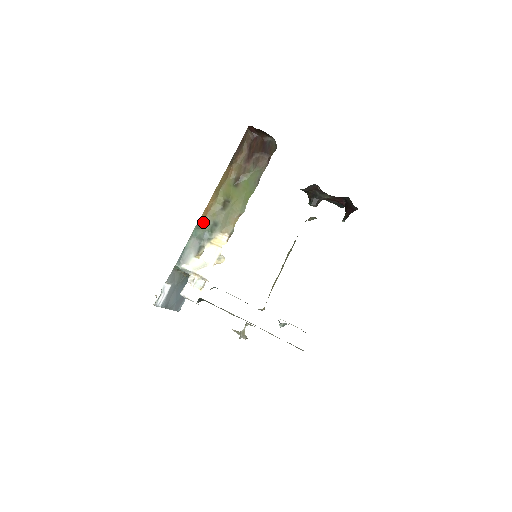
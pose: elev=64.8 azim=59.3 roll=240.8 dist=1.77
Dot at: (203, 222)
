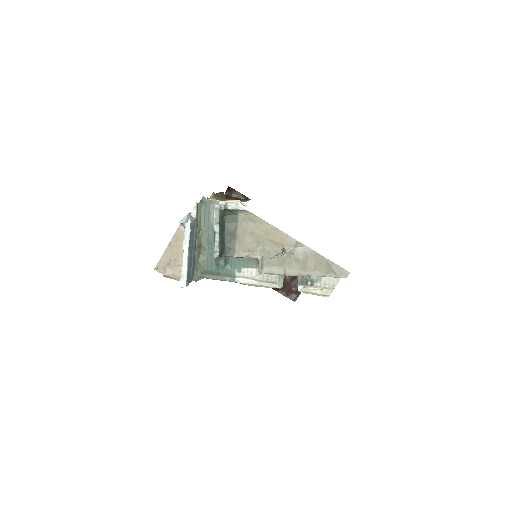
Dot at: (214, 198)
